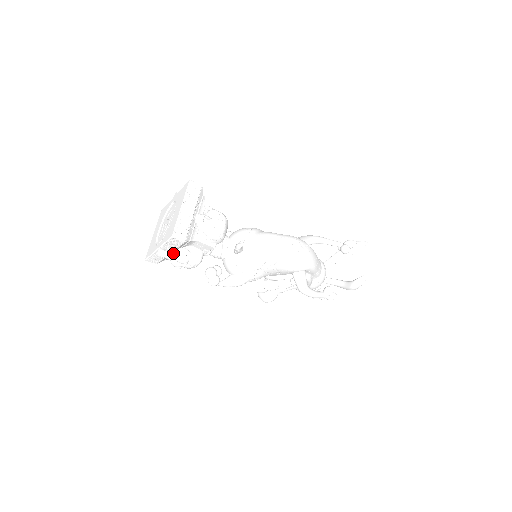
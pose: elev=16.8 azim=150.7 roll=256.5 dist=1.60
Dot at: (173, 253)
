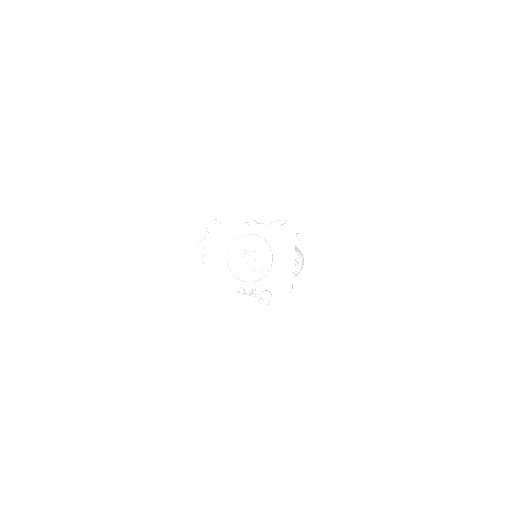
Dot at: (256, 289)
